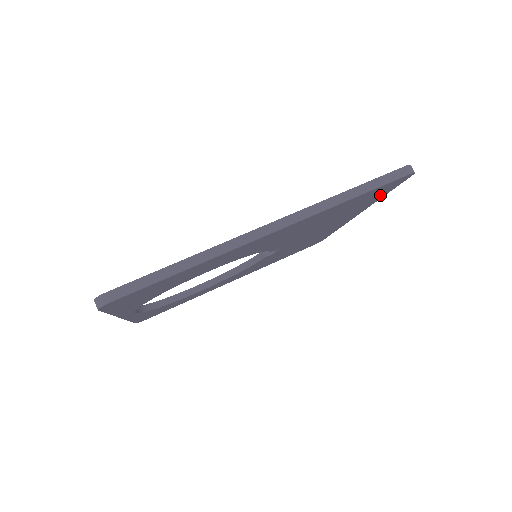
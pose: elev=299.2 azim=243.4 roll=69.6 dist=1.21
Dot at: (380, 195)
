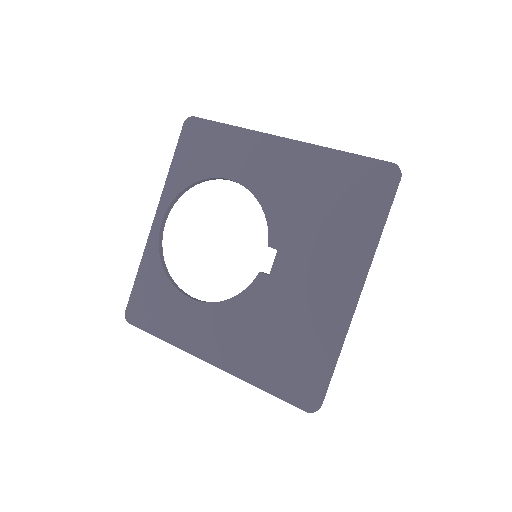
Dot at: (375, 212)
